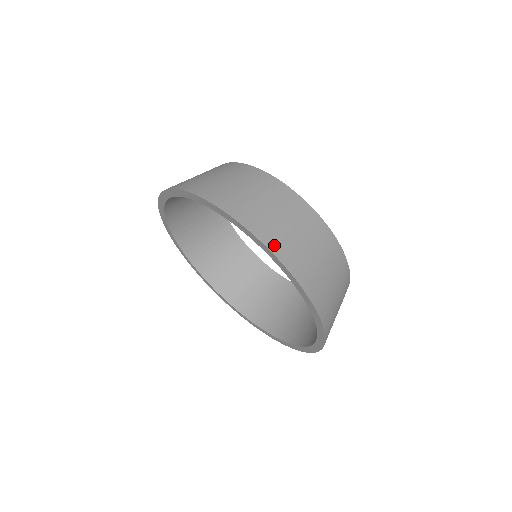
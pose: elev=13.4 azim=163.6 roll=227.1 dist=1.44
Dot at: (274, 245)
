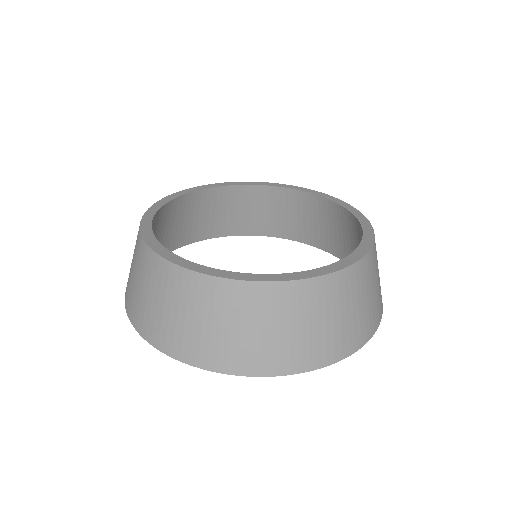
Dot at: (361, 340)
